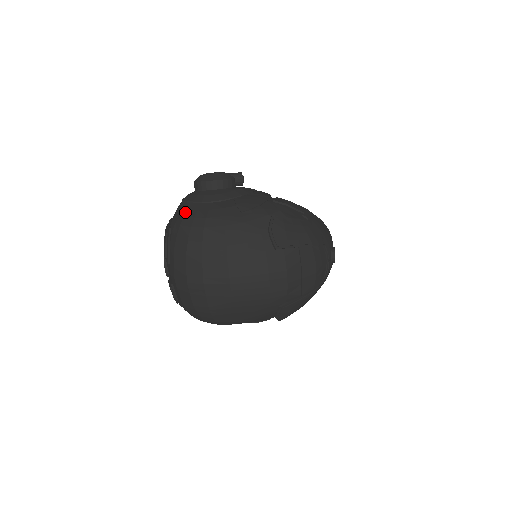
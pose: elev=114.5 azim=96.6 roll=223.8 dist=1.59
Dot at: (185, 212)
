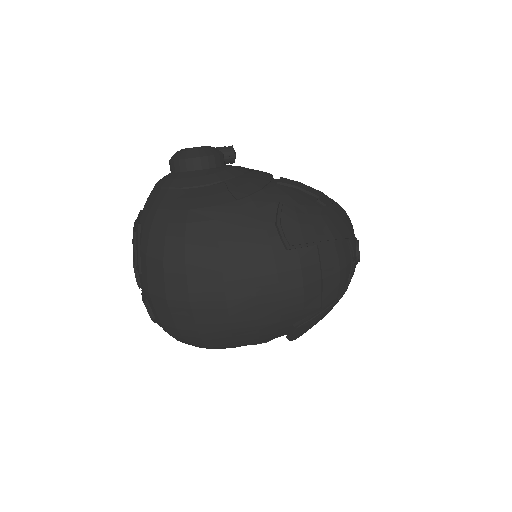
Dot at: (159, 202)
